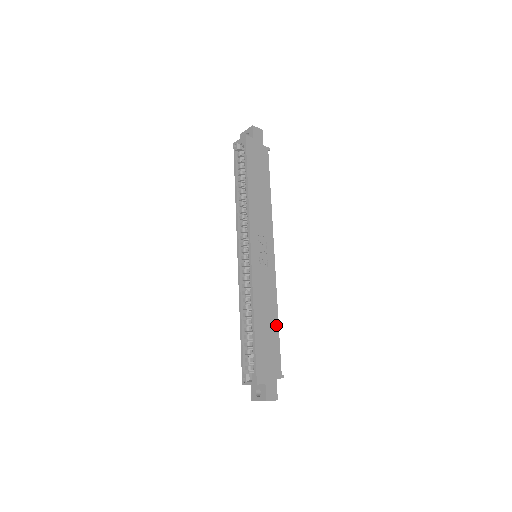
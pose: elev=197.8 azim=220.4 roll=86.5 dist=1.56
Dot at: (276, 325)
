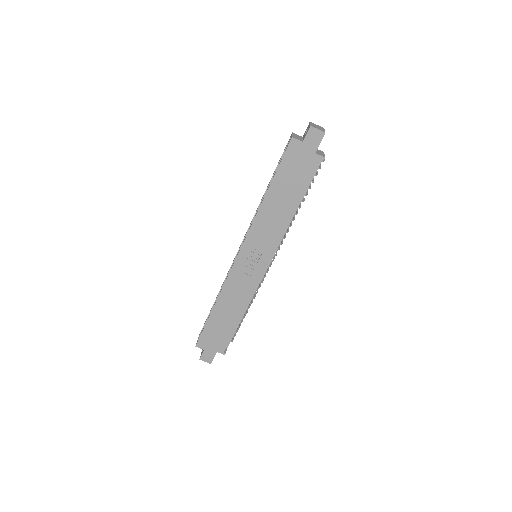
Dot at: (237, 319)
